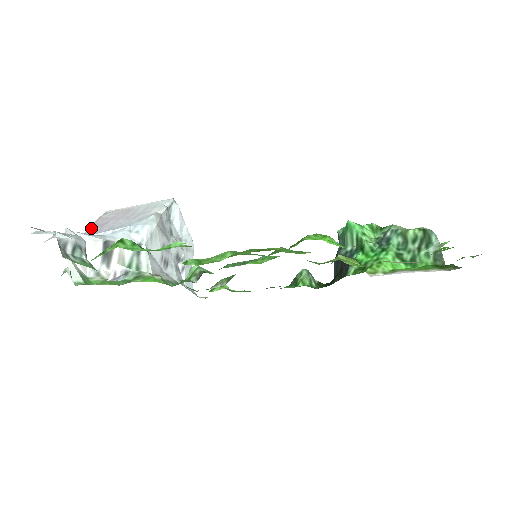
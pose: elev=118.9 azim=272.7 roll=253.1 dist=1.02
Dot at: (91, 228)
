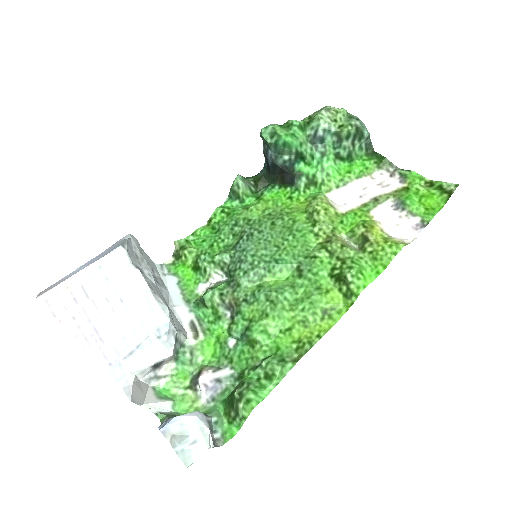
Dot at: (92, 350)
